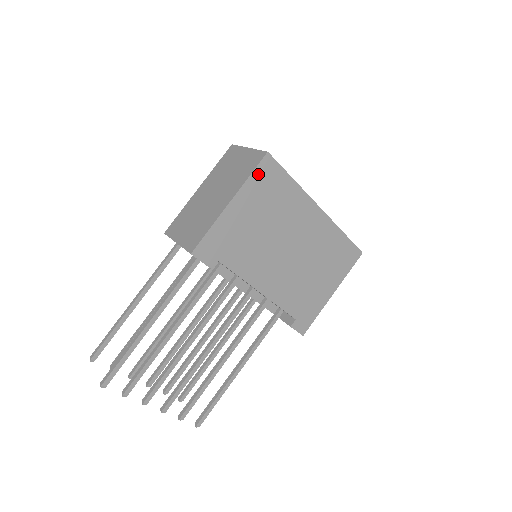
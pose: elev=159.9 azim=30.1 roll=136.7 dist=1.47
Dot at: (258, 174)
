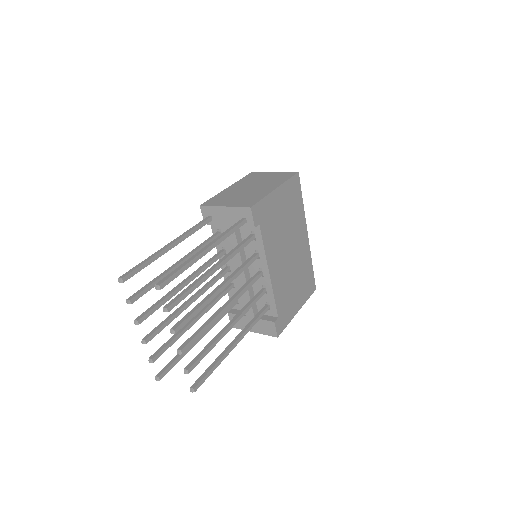
Dot at: (291, 182)
